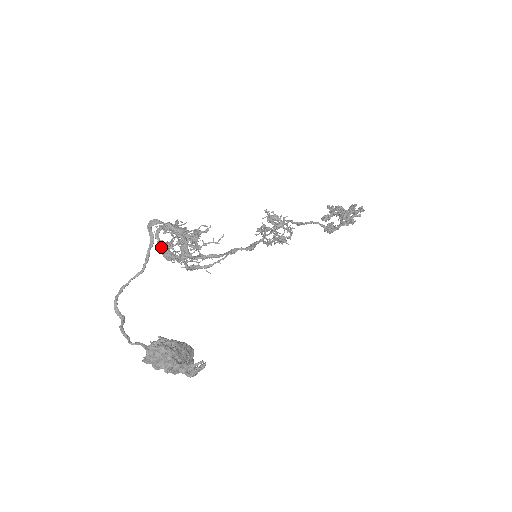
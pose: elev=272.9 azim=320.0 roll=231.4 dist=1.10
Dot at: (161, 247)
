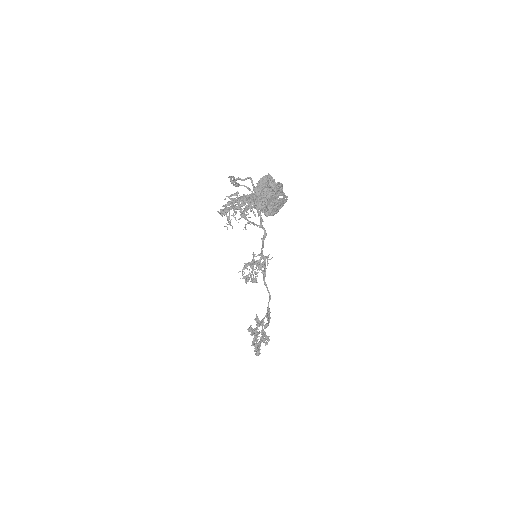
Dot at: (233, 198)
